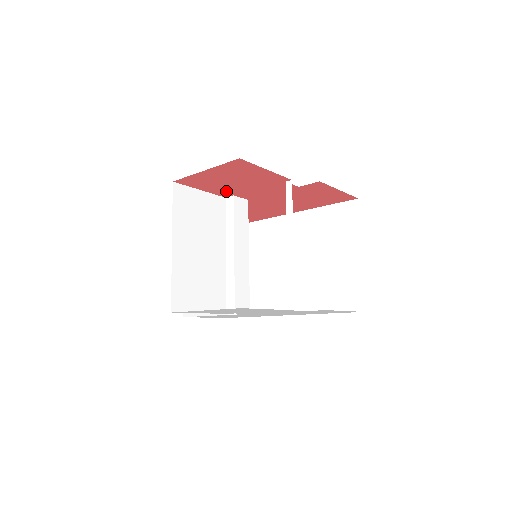
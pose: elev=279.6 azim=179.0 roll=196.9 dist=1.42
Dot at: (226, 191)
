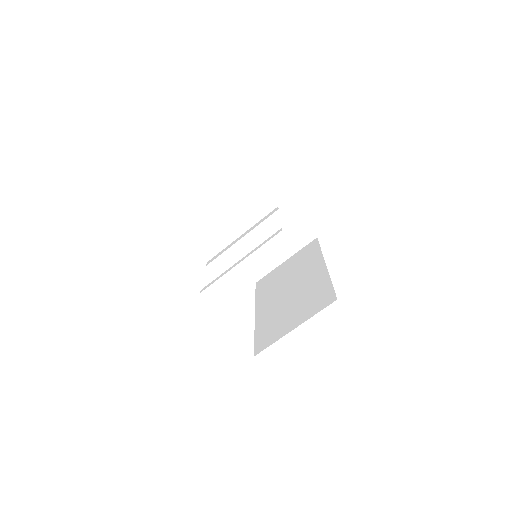
Dot at: occluded
